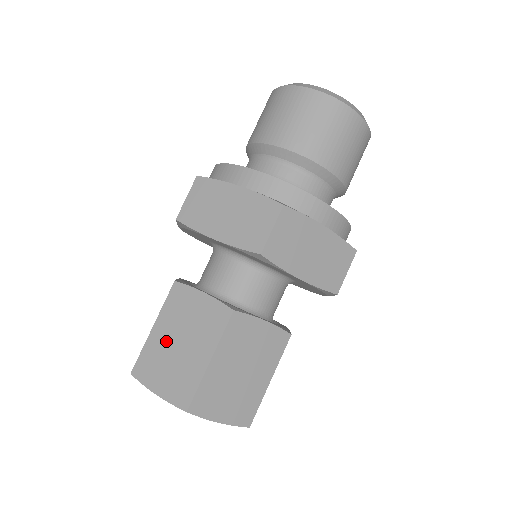
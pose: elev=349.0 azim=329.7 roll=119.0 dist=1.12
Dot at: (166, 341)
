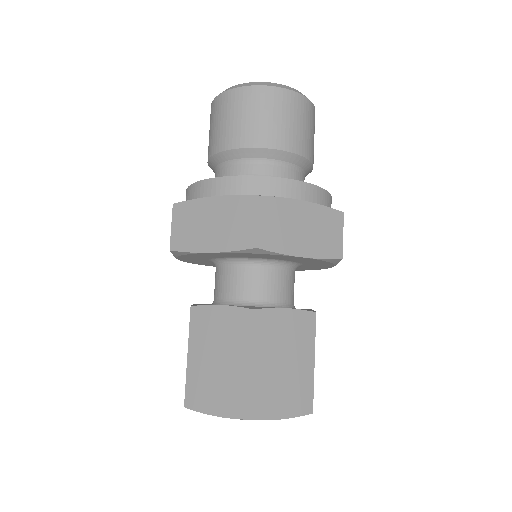
Dot at: (204, 363)
